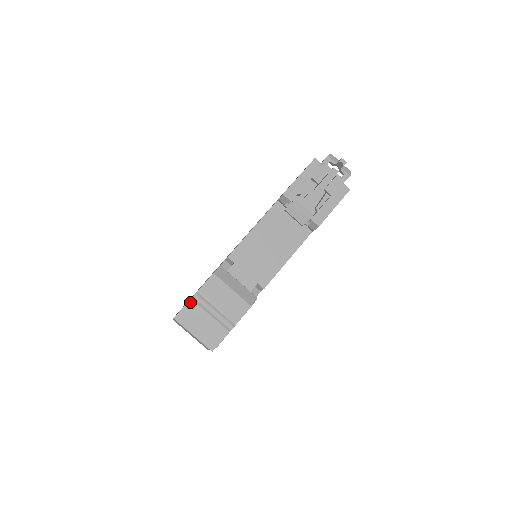
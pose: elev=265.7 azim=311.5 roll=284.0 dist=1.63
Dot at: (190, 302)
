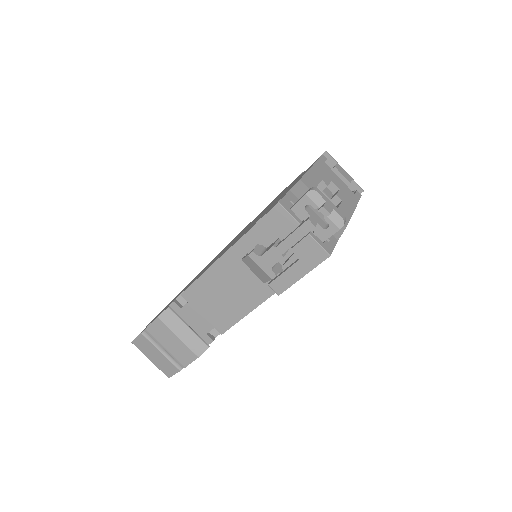
Dot at: (141, 335)
